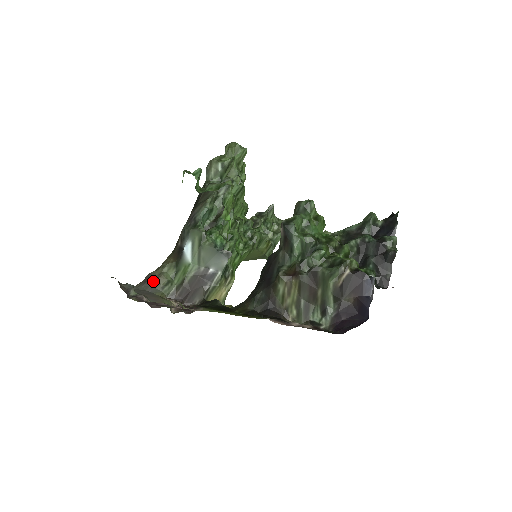
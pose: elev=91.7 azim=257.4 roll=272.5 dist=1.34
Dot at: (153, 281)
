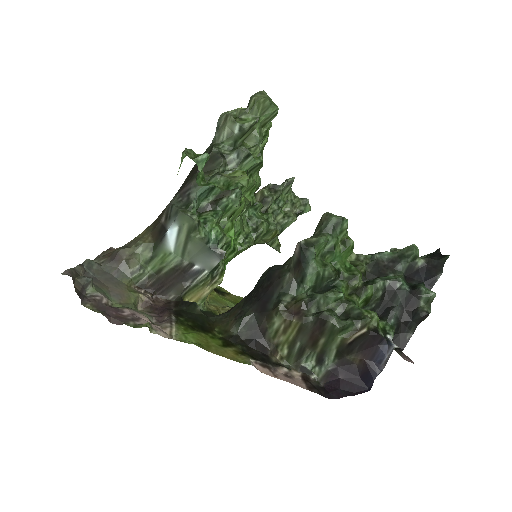
Dot at: (121, 262)
